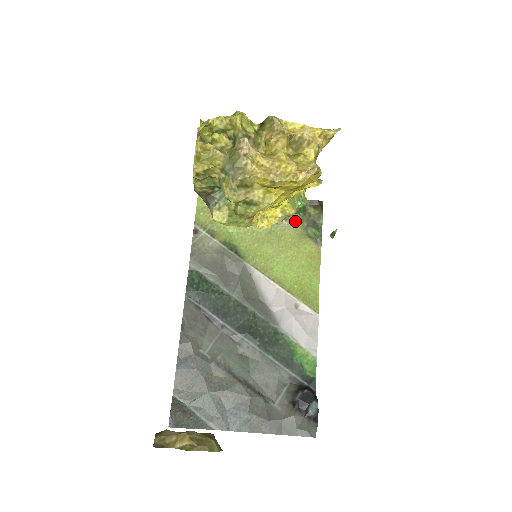
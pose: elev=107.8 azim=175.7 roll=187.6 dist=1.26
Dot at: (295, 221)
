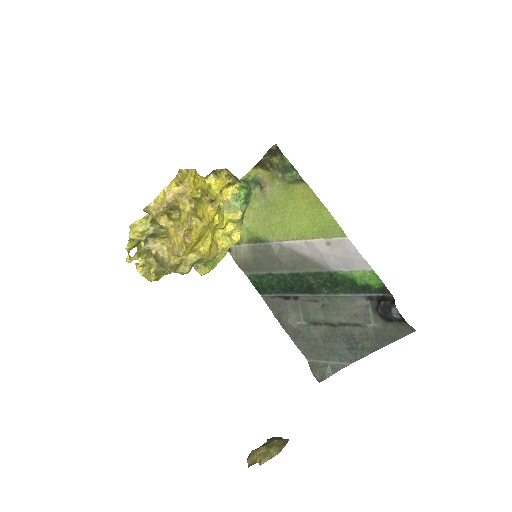
Dot at: (272, 181)
